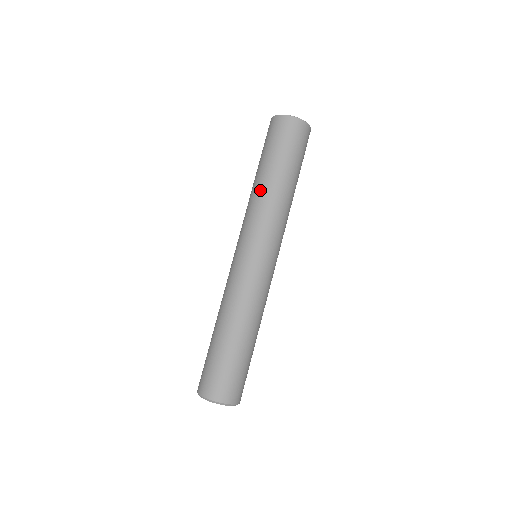
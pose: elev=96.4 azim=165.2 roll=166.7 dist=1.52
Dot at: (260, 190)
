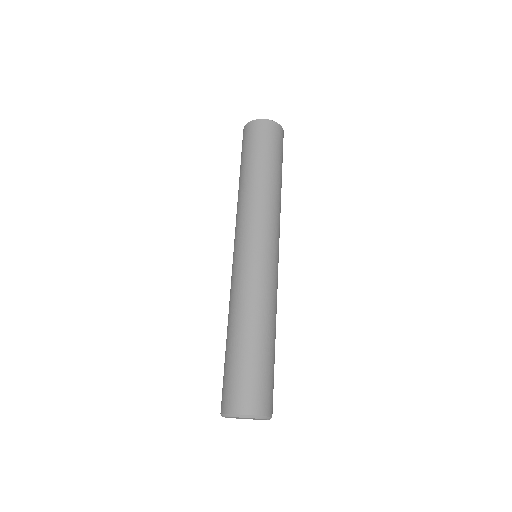
Dot at: (238, 195)
